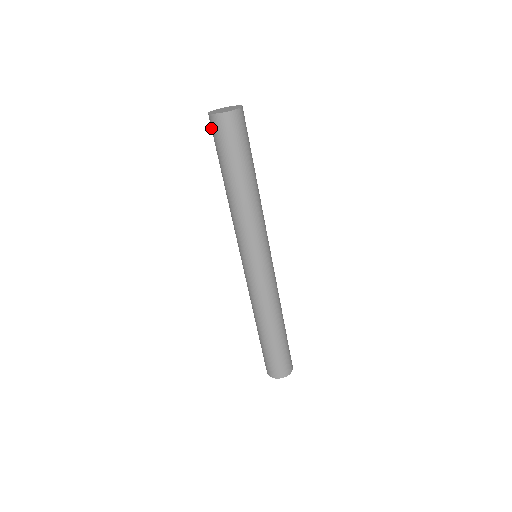
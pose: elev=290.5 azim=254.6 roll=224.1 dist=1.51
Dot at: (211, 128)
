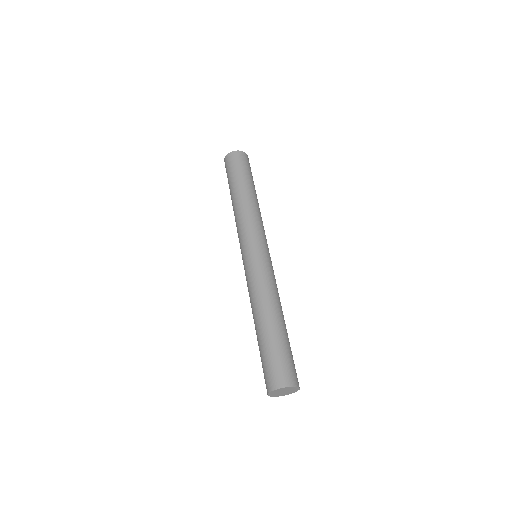
Dot at: occluded
